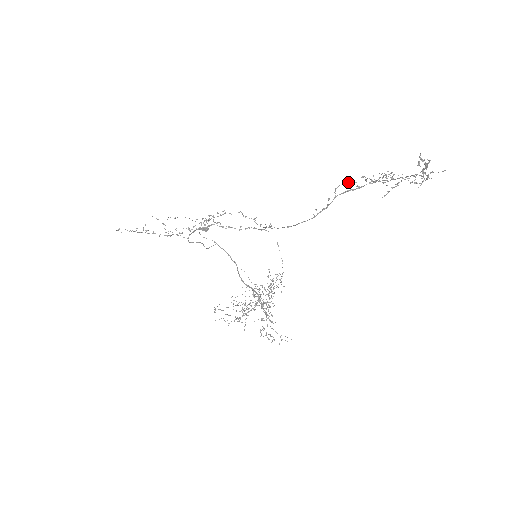
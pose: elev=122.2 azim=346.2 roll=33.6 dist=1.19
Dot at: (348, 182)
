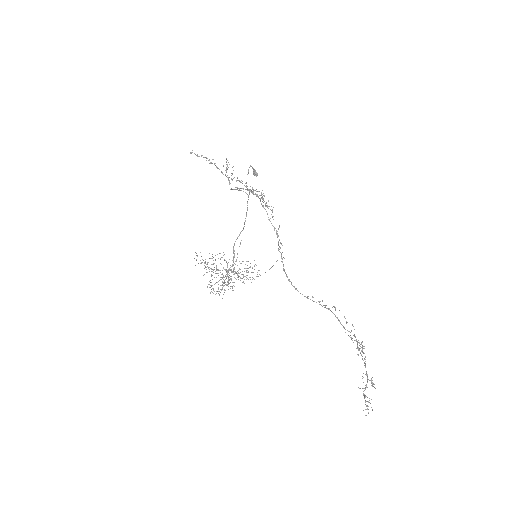
Dot at: (344, 316)
